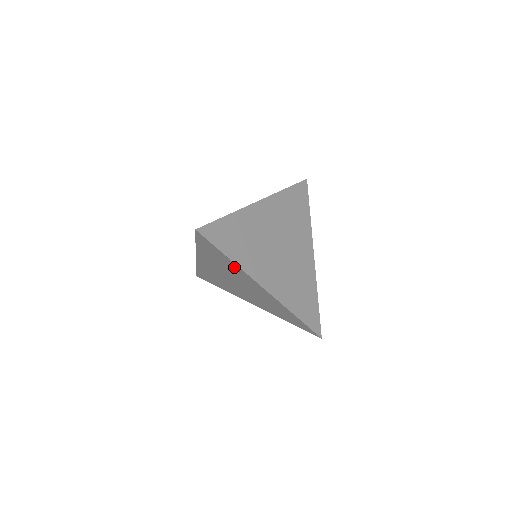
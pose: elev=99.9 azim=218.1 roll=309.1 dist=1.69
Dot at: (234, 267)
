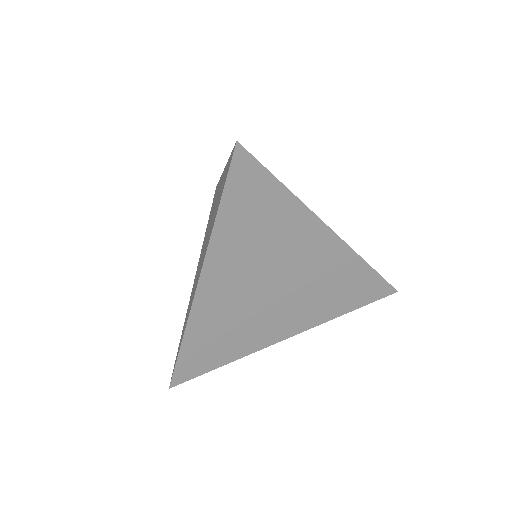
Dot at: occluded
